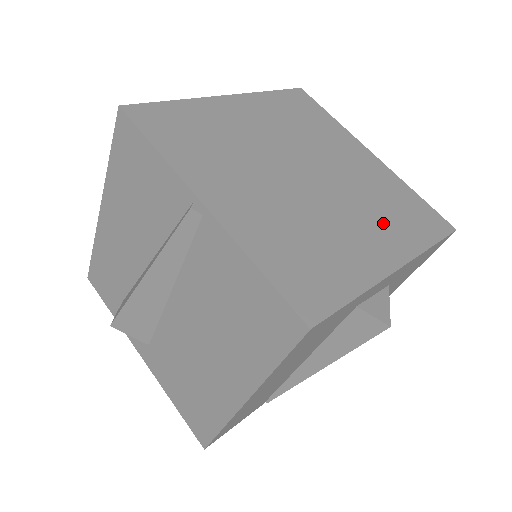
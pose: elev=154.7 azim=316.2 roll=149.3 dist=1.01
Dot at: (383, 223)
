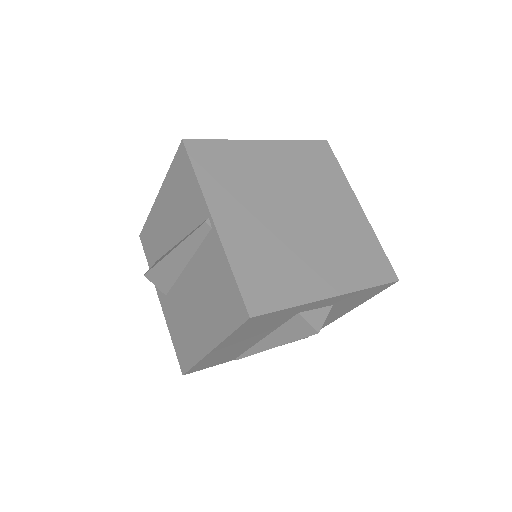
Dot at: (339, 262)
